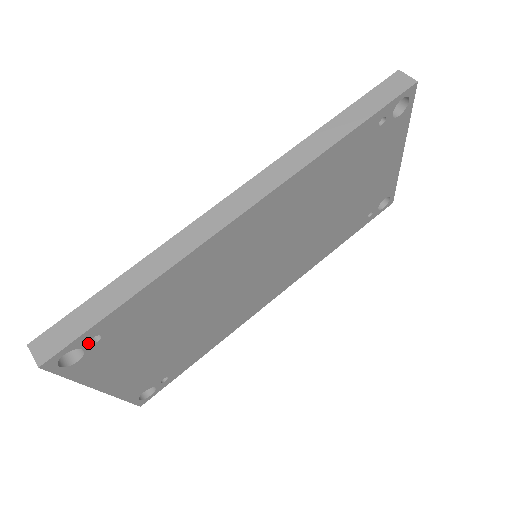
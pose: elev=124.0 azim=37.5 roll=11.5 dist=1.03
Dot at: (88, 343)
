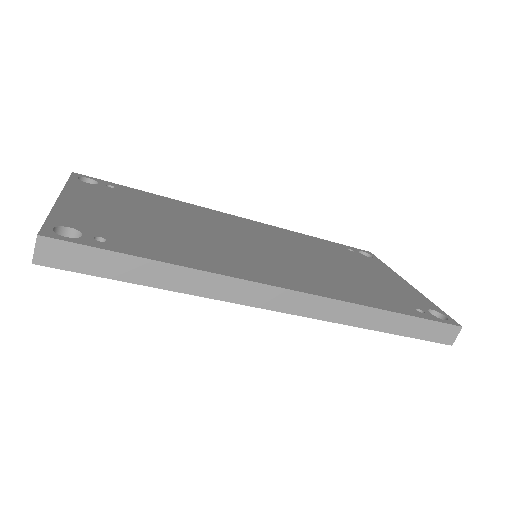
Dot at: occluded
